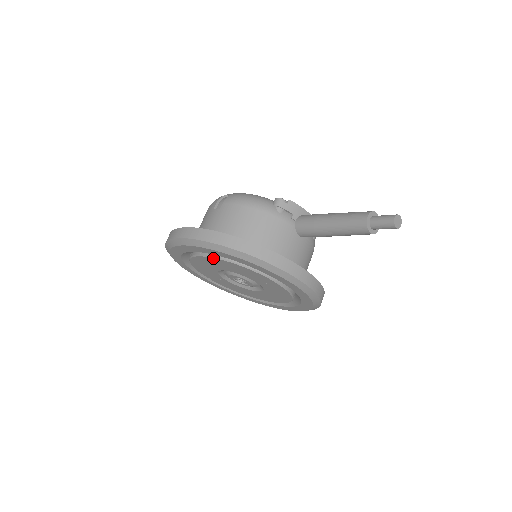
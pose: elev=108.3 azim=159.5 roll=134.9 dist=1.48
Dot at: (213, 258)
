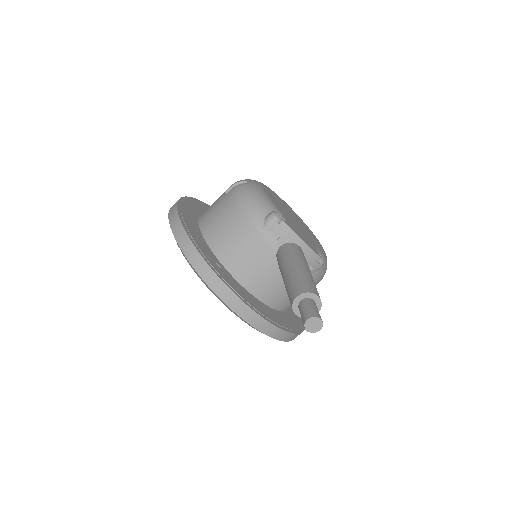
Dot at: occluded
